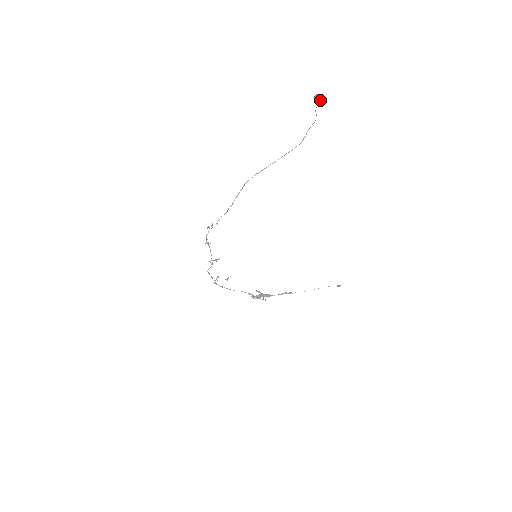
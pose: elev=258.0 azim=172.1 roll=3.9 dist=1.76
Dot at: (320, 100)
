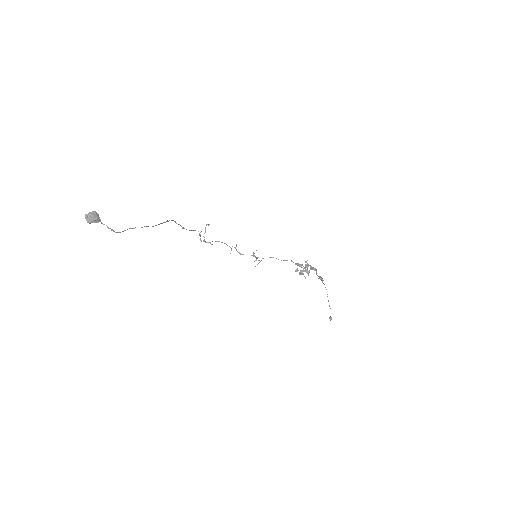
Dot at: (92, 221)
